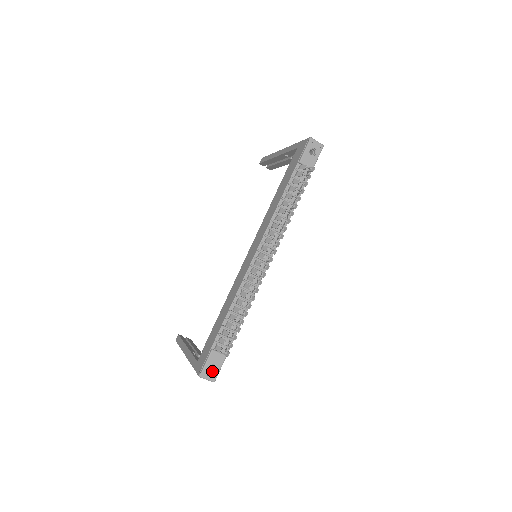
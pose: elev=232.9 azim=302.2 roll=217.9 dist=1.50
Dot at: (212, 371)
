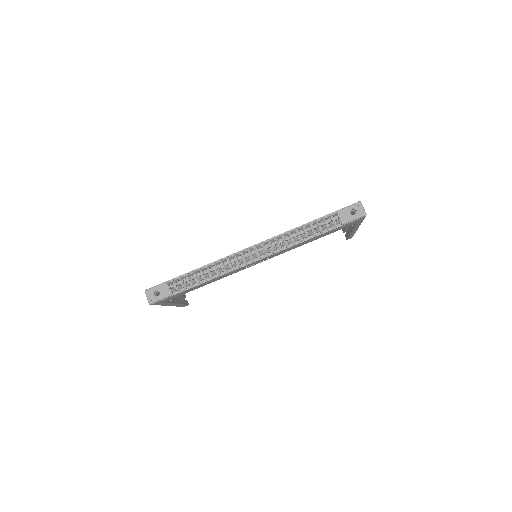
Dot at: (155, 295)
